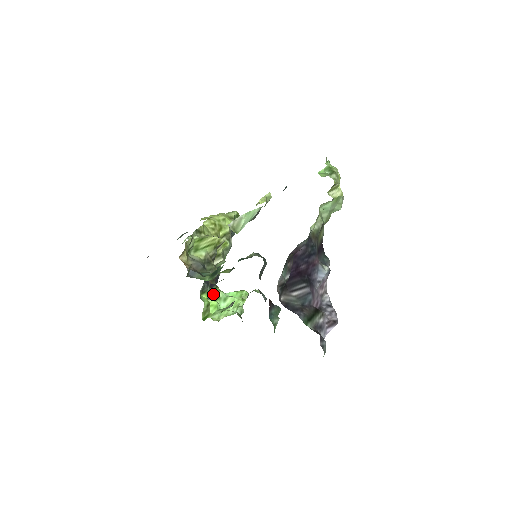
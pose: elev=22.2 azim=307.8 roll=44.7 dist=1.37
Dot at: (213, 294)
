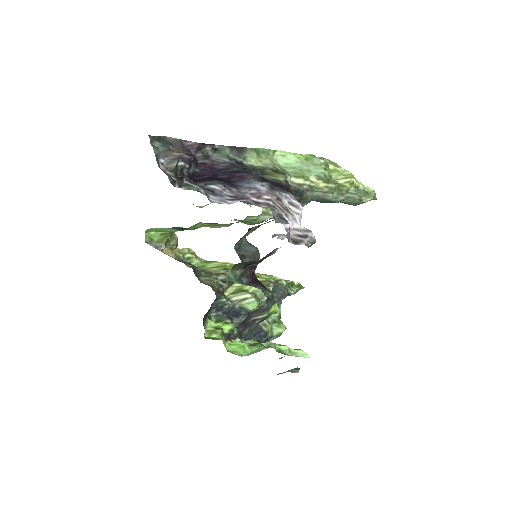
Dot at: (250, 344)
